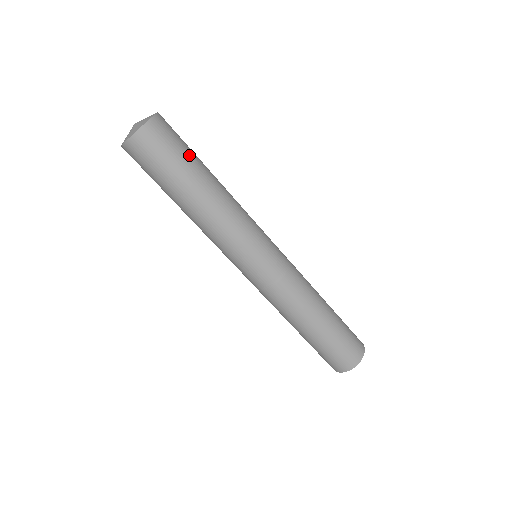
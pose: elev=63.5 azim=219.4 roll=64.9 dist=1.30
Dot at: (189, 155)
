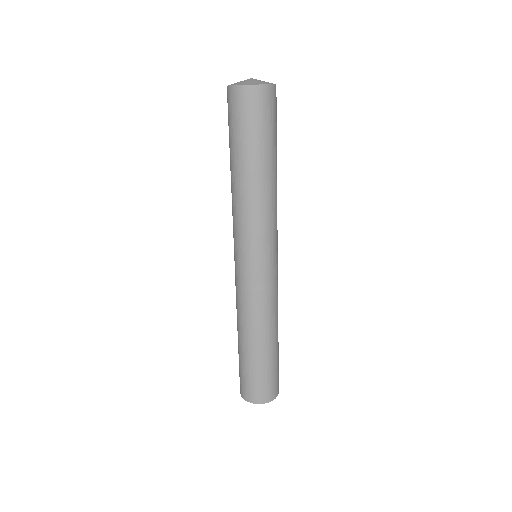
Dot at: occluded
